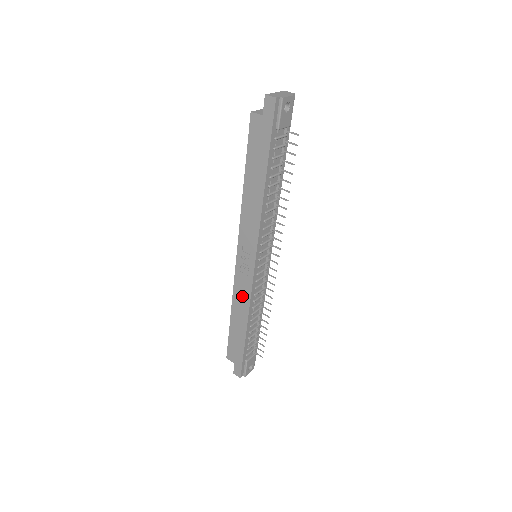
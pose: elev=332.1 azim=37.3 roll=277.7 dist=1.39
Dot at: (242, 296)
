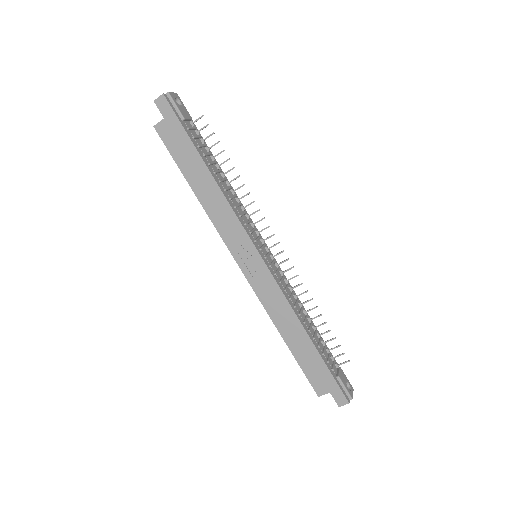
Dot at: (275, 303)
